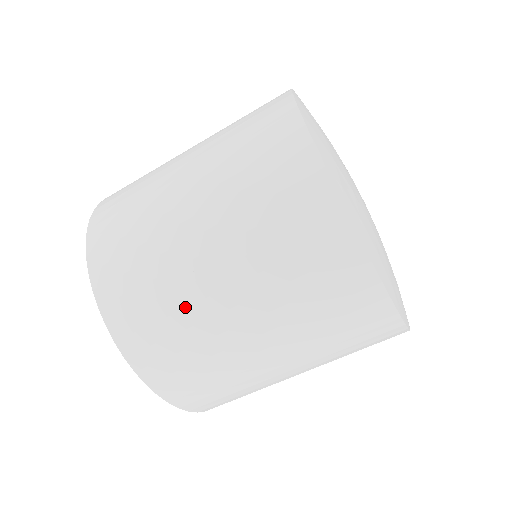
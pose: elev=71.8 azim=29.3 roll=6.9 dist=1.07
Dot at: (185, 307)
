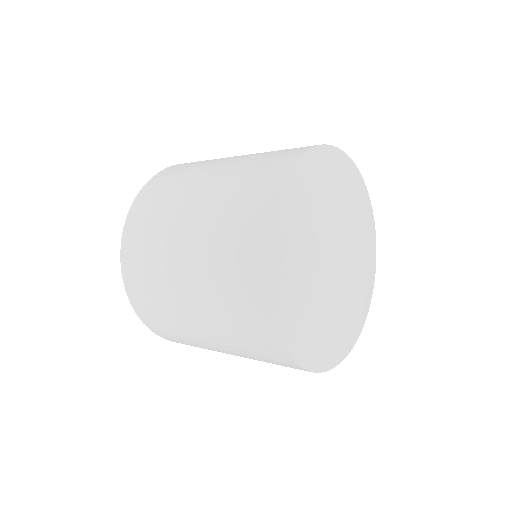
Dot at: (199, 167)
